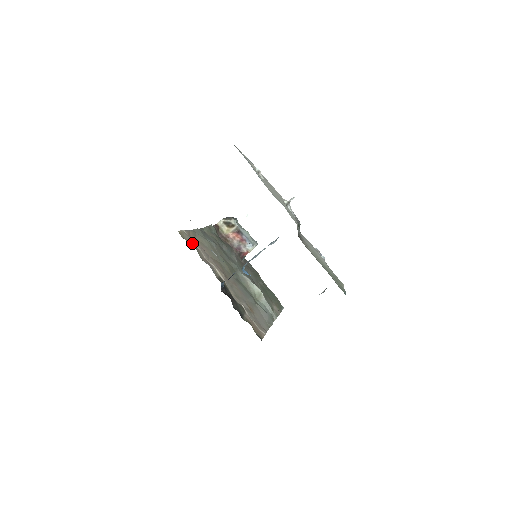
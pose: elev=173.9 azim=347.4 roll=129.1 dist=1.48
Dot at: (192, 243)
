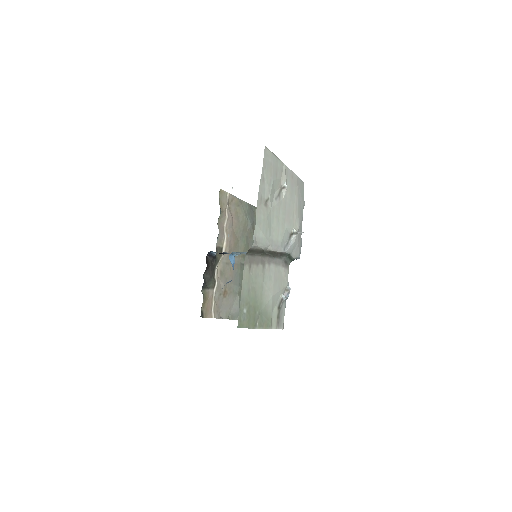
Dot at: (224, 206)
